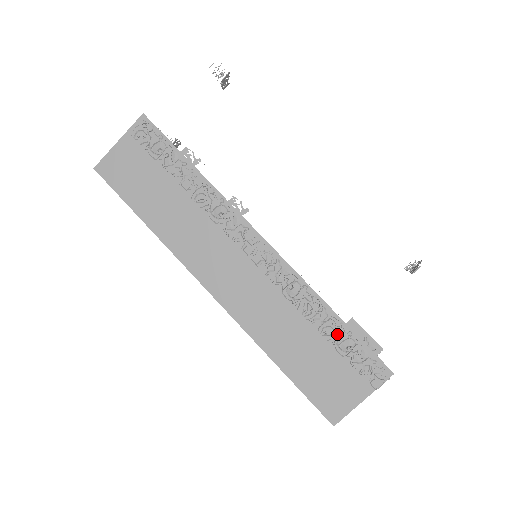
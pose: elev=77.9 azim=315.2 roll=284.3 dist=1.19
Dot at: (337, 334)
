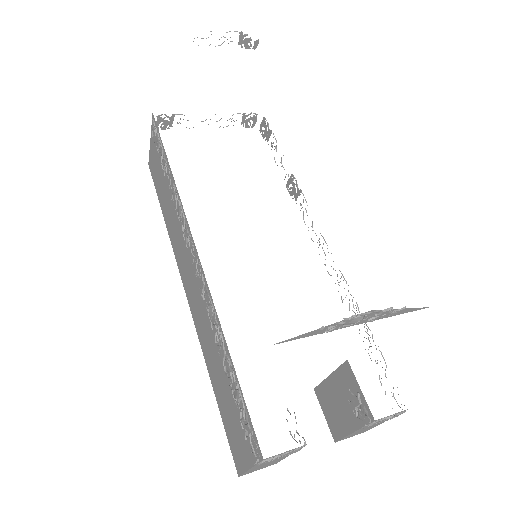
Dot at: (231, 379)
